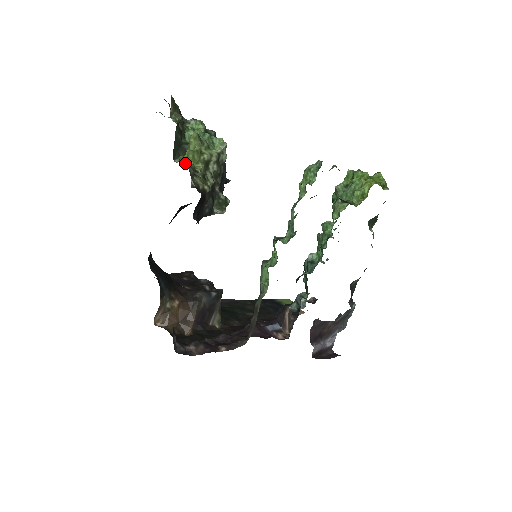
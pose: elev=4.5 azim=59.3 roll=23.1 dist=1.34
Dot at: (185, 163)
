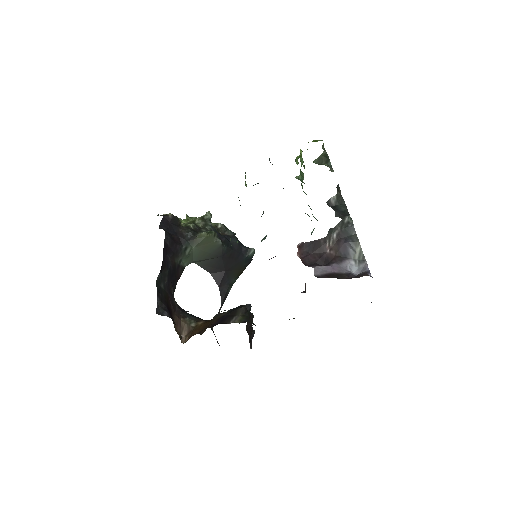
Dot at: occluded
